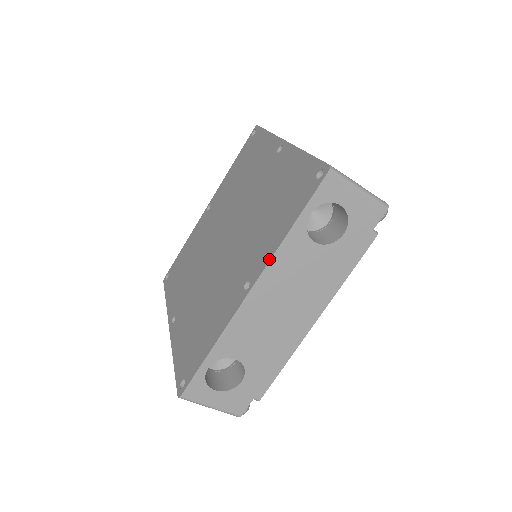
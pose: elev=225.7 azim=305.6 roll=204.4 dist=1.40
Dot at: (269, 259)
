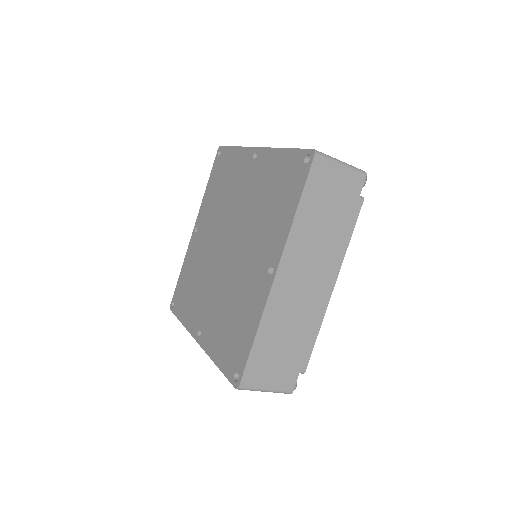
Dot at: (206, 351)
